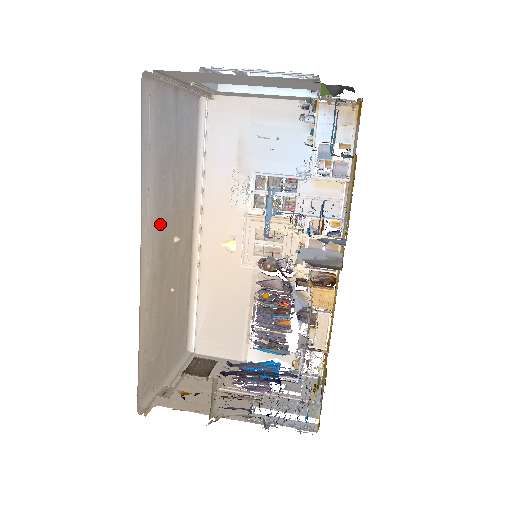
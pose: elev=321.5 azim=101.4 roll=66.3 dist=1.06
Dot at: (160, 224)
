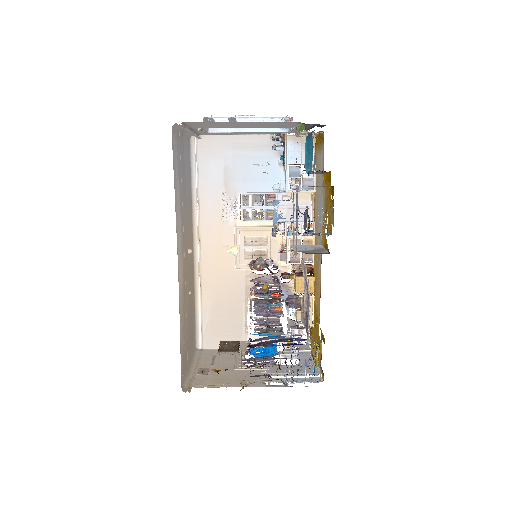
Dot at: (184, 238)
